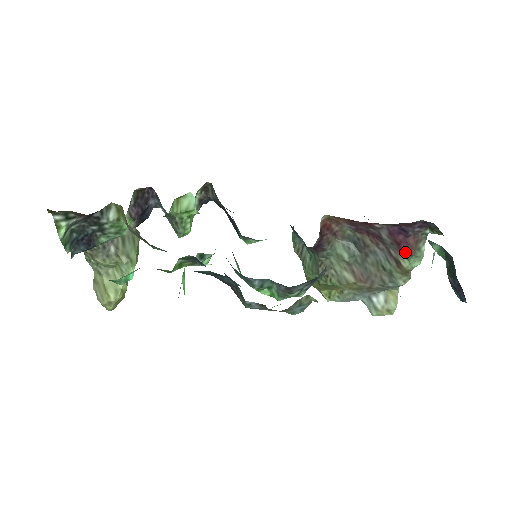
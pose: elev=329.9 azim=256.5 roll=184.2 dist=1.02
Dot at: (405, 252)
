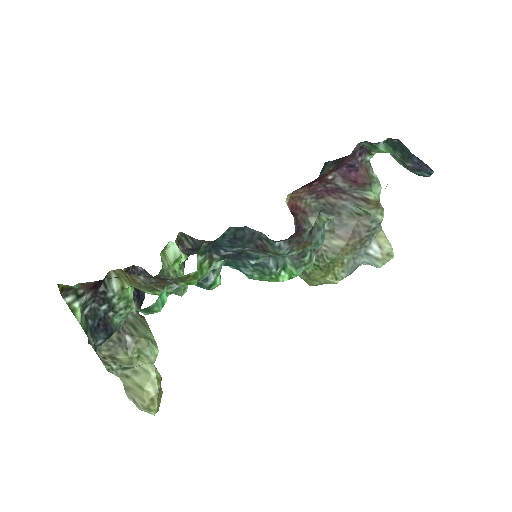
Dot at: (364, 185)
